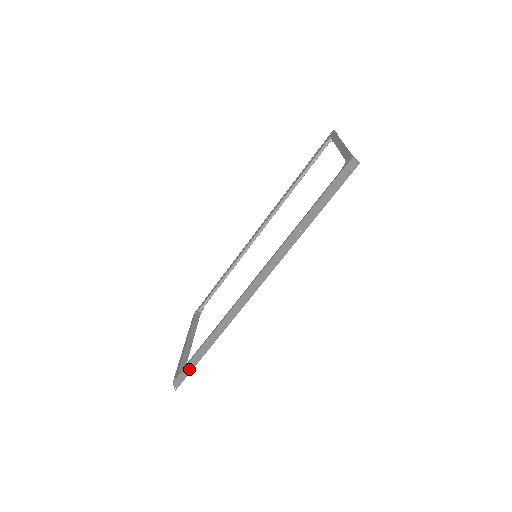
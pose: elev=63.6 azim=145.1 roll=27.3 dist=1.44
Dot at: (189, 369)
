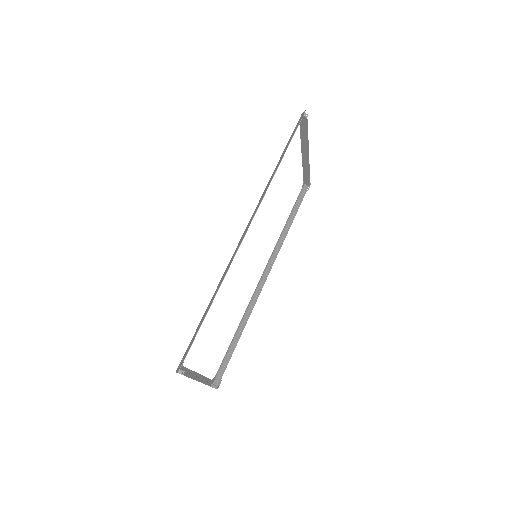
Dot at: (192, 340)
